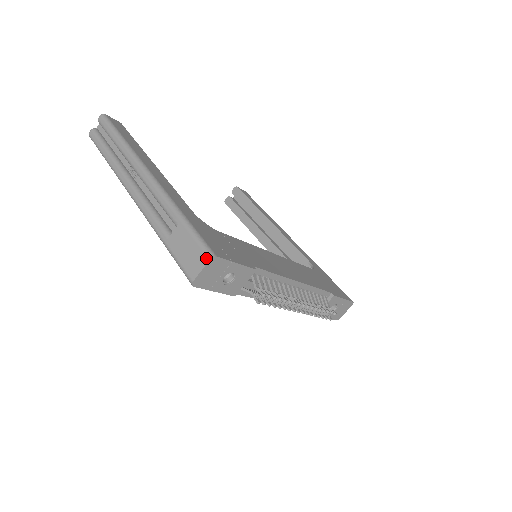
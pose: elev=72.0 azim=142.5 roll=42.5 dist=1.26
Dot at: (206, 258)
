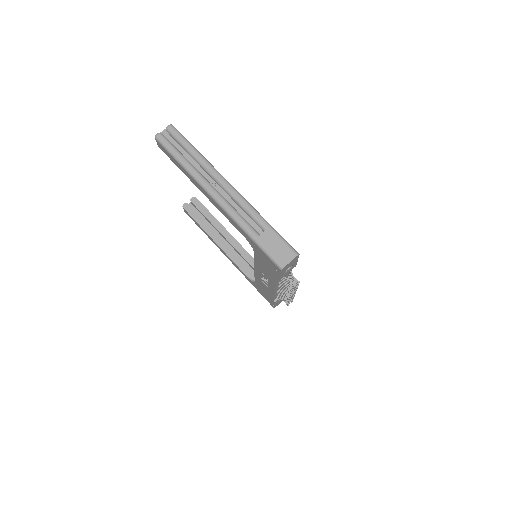
Dot at: (294, 254)
